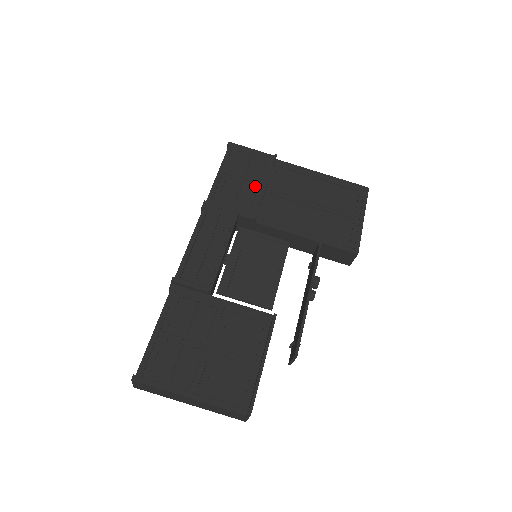
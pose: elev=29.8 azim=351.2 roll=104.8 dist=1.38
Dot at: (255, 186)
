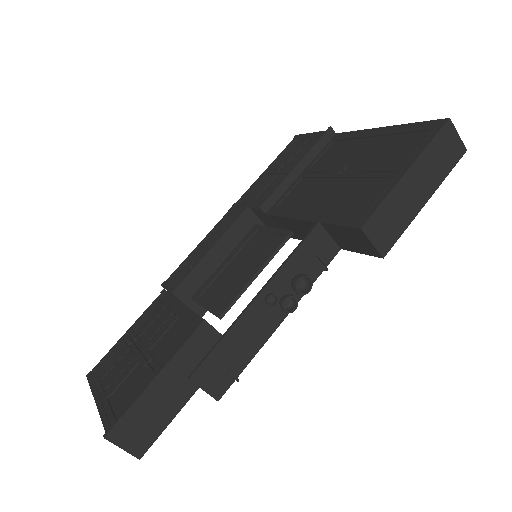
Dot at: (287, 172)
